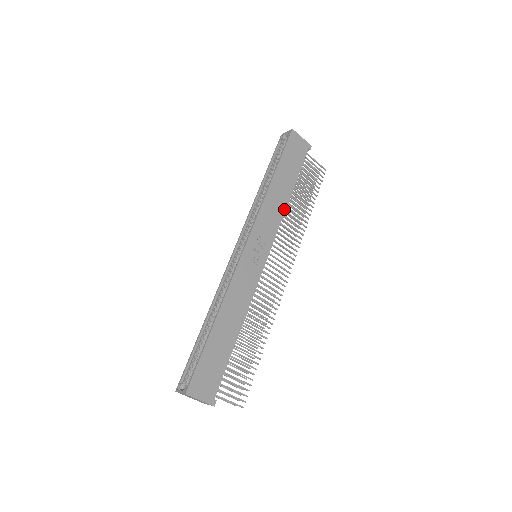
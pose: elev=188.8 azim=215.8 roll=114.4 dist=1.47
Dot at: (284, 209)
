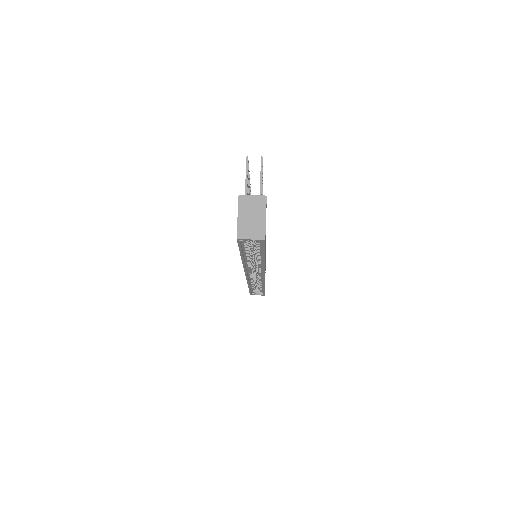
Dot at: occluded
